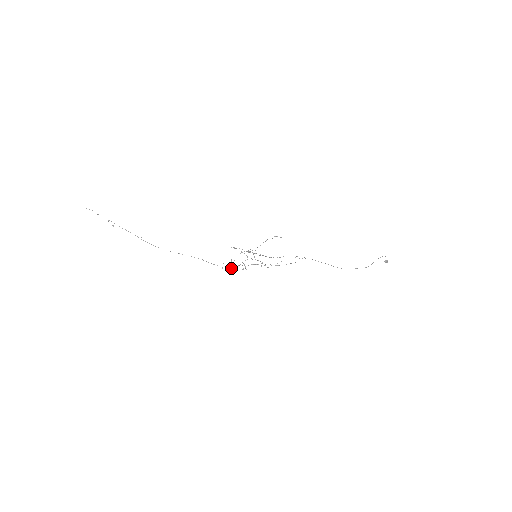
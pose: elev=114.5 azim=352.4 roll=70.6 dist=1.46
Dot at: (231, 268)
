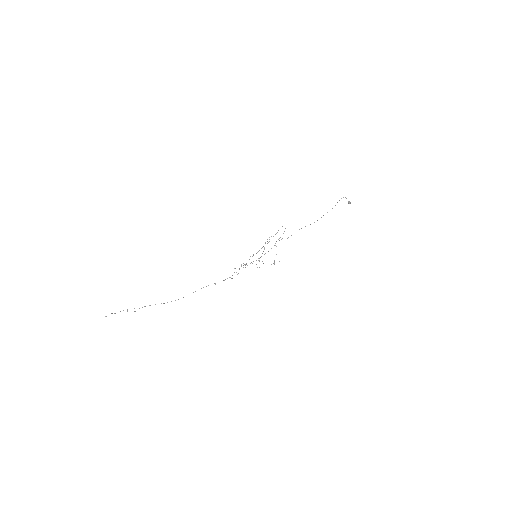
Dot at: occluded
